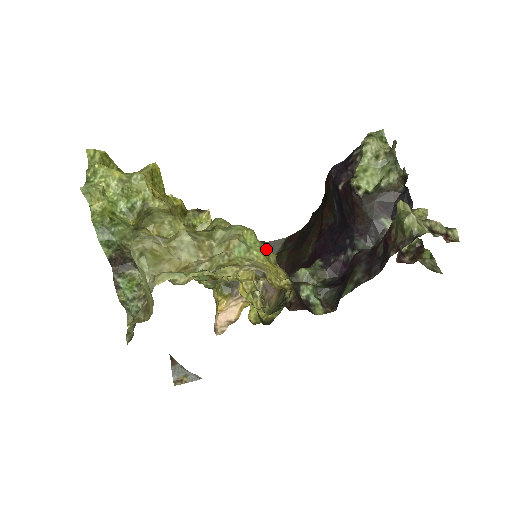
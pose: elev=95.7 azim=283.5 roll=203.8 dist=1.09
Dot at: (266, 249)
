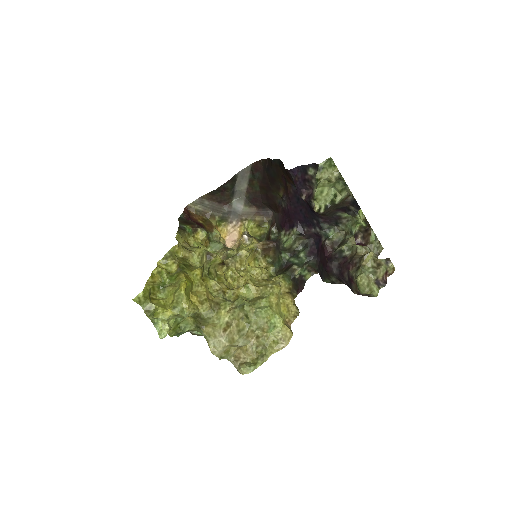
Dot at: (278, 301)
